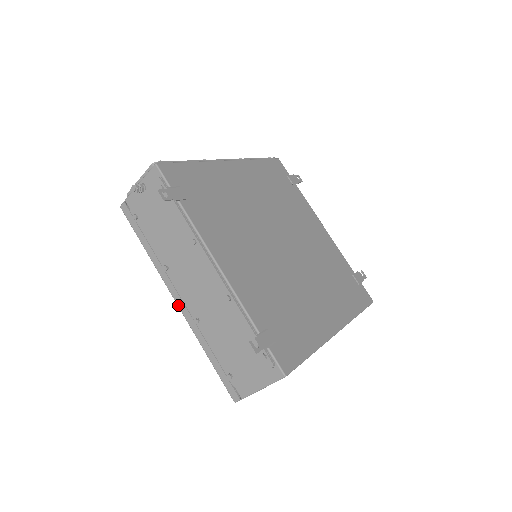
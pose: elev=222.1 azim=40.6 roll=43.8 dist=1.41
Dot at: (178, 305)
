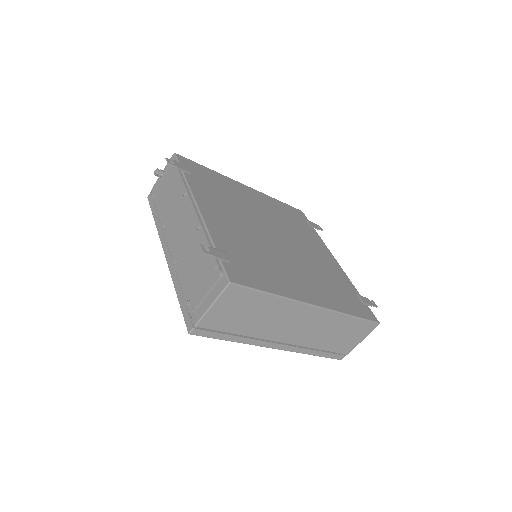
Dot at: (166, 257)
